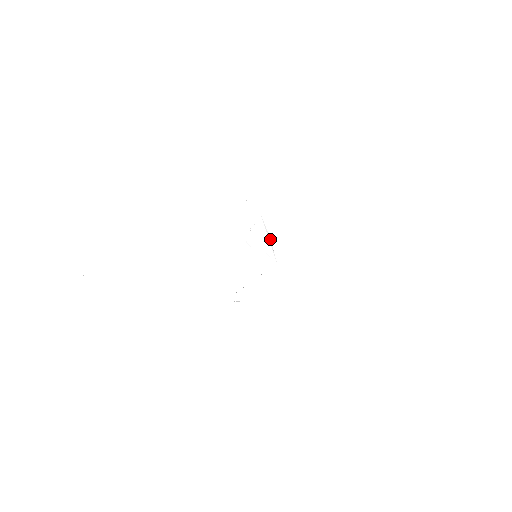
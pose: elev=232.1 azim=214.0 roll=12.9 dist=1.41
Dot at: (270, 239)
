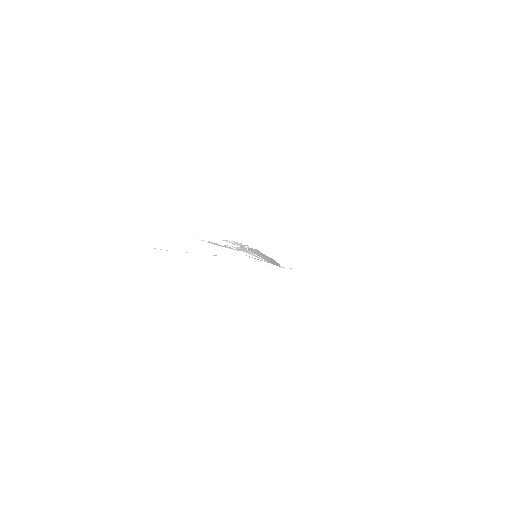
Dot at: (248, 253)
